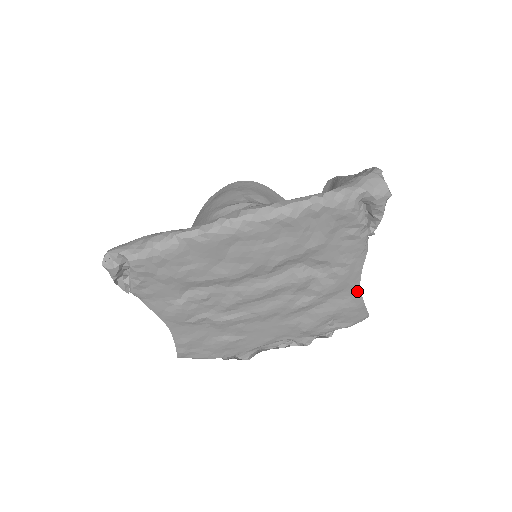
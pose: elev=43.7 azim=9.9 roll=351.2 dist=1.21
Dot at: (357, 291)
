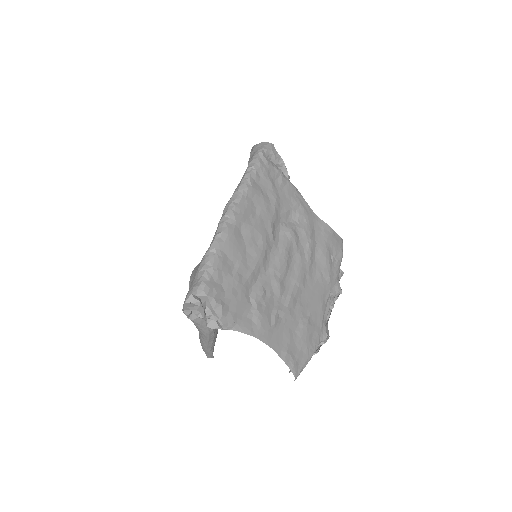
Dot at: (320, 221)
